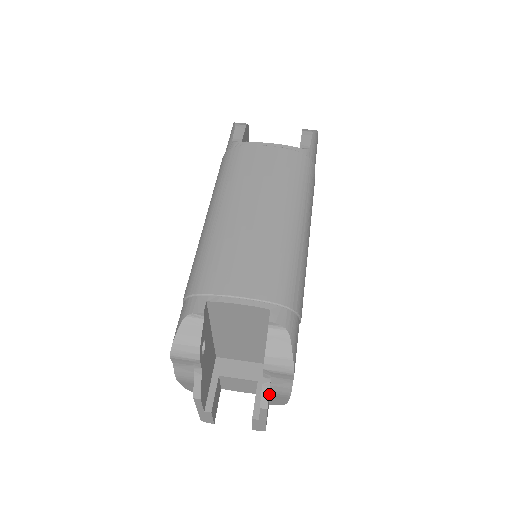
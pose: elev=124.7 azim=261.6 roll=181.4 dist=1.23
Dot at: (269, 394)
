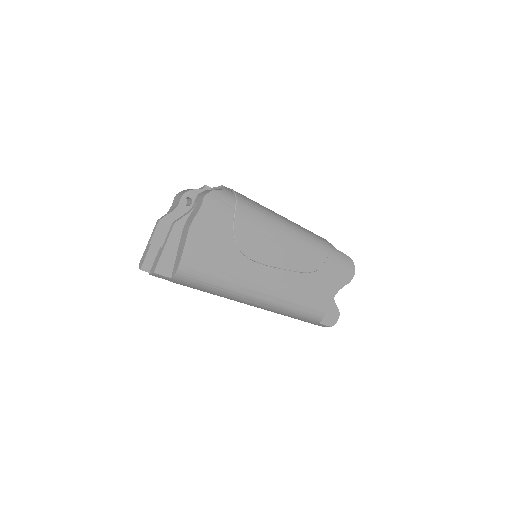
Dot at: (183, 231)
